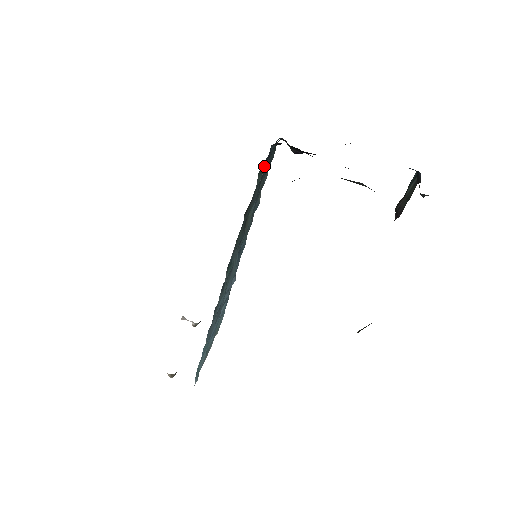
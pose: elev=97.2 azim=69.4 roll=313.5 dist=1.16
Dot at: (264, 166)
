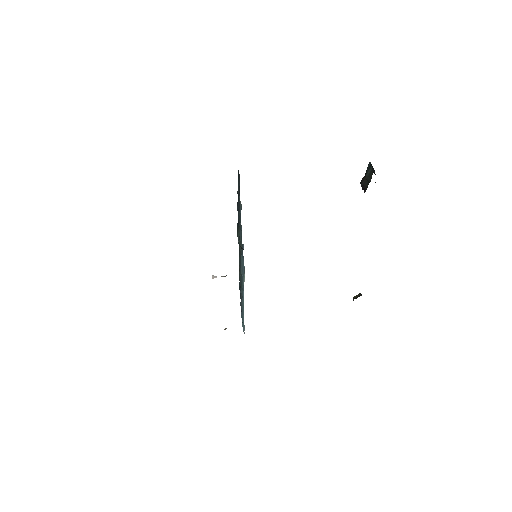
Dot at: (238, 221)
